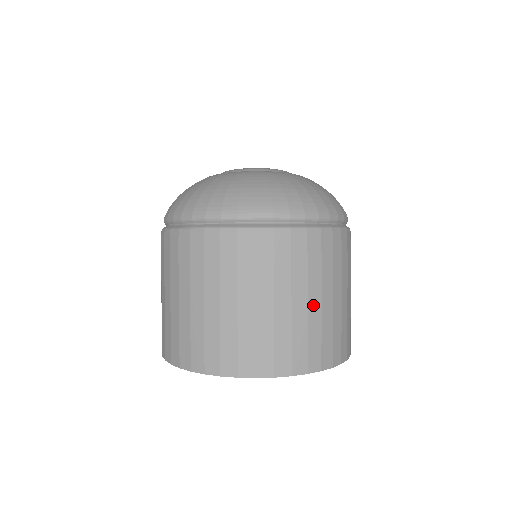
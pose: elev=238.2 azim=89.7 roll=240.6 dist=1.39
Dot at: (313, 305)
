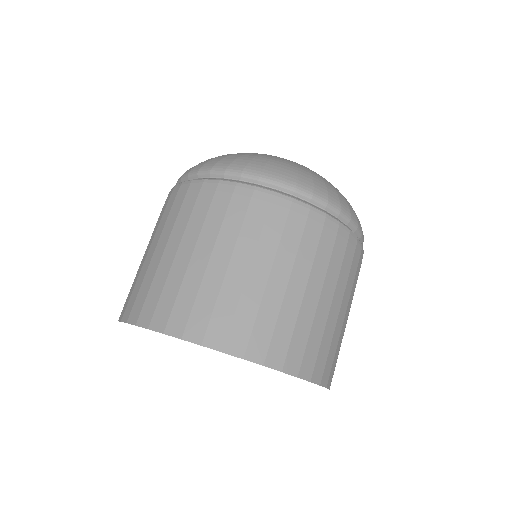
Dot at: (341, 315)
